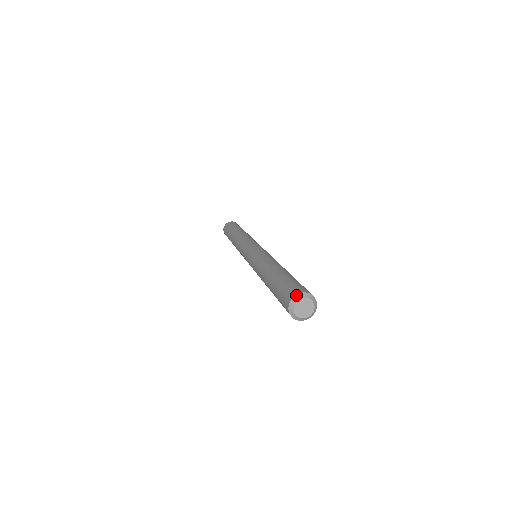
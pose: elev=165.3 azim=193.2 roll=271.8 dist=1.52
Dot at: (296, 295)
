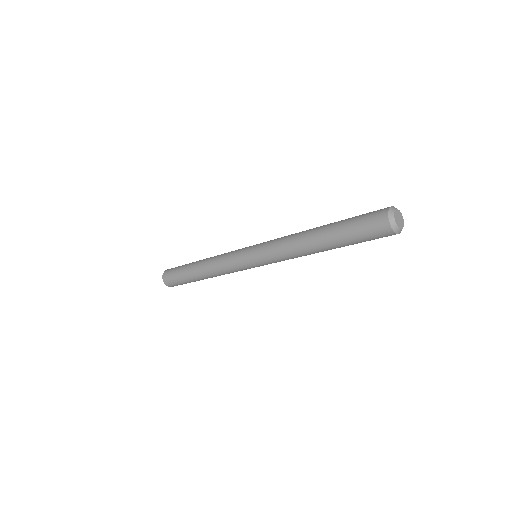
Dot at: (396, 208)
